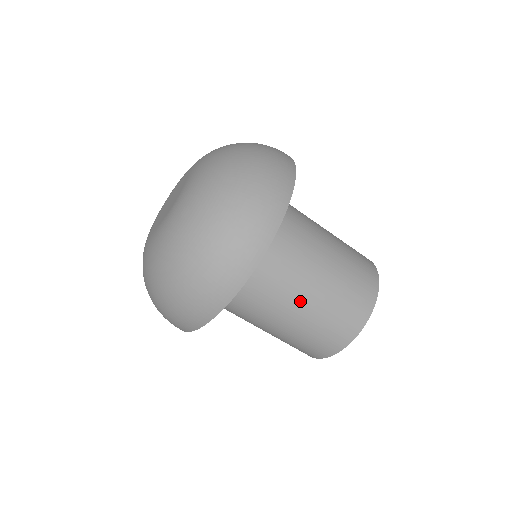
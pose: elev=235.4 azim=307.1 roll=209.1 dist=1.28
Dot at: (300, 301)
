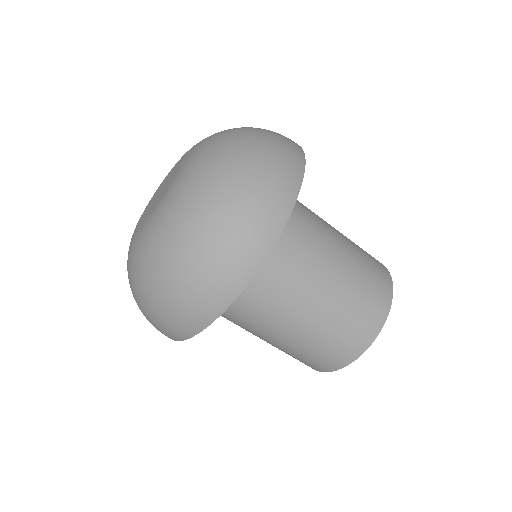
Dot at: (331, 262)
